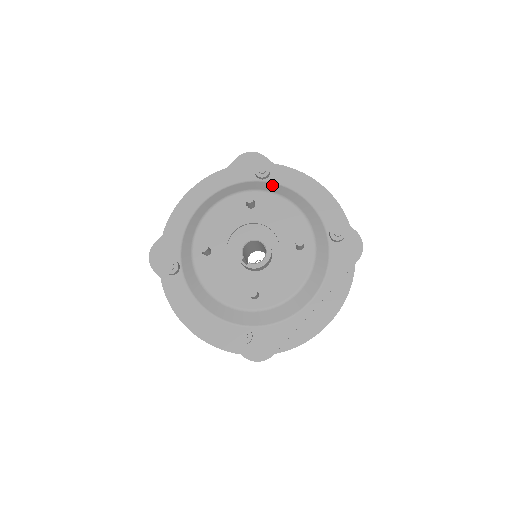
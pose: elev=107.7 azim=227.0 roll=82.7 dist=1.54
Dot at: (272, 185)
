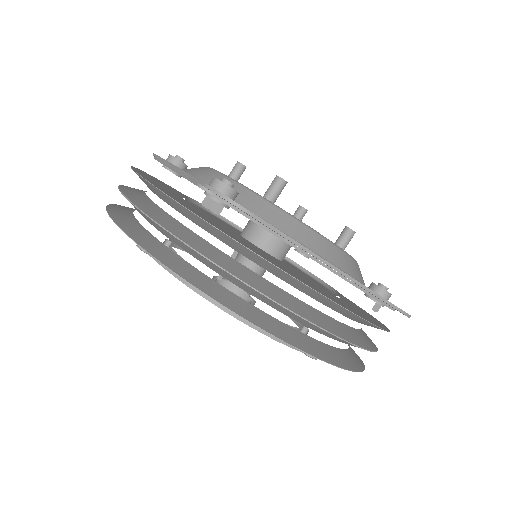
Dot at: occluded
